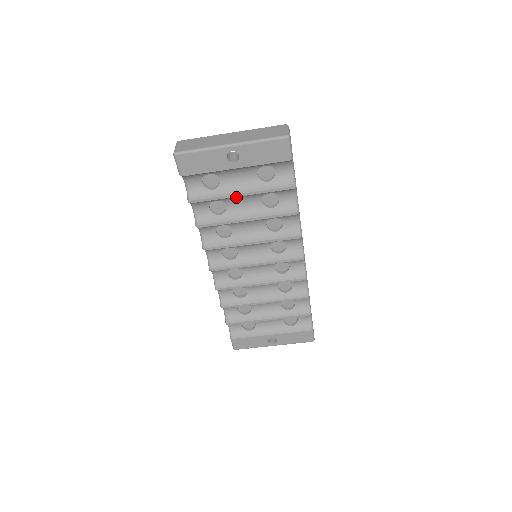
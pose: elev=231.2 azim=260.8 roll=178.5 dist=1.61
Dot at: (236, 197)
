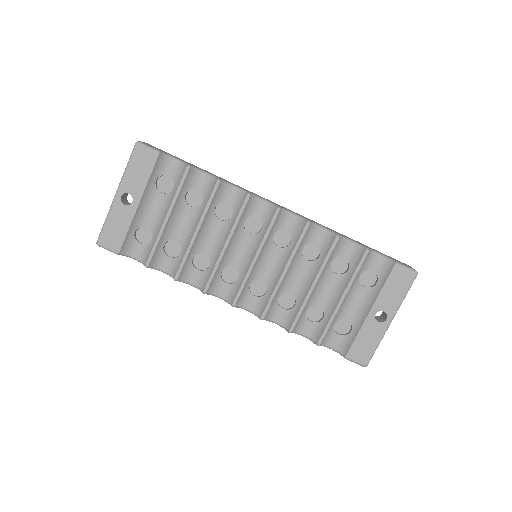
Dot at: (170, 225)
